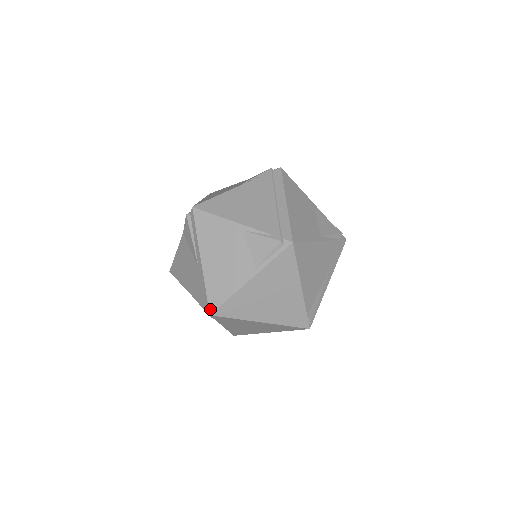
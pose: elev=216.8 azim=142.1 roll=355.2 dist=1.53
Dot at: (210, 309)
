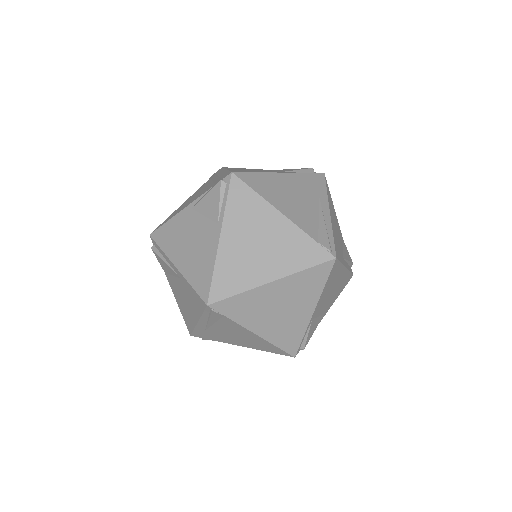
Dot at: (204, 300)
